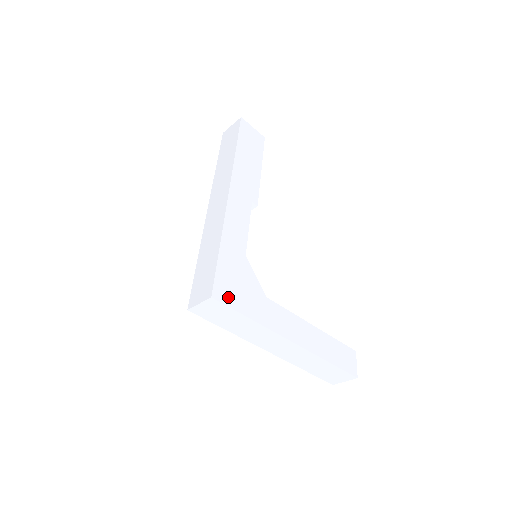
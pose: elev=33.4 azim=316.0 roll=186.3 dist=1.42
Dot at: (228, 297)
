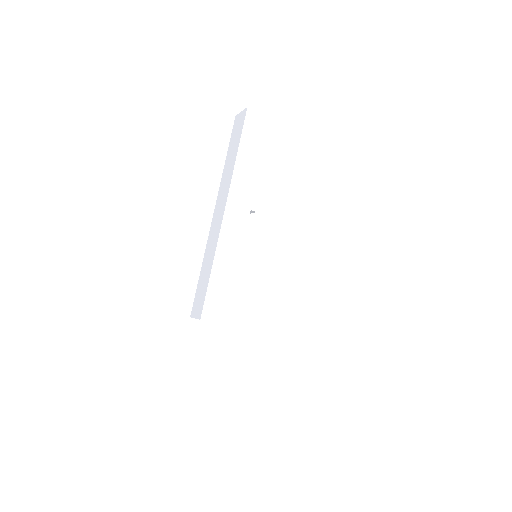
Dot at: (216, 315)
